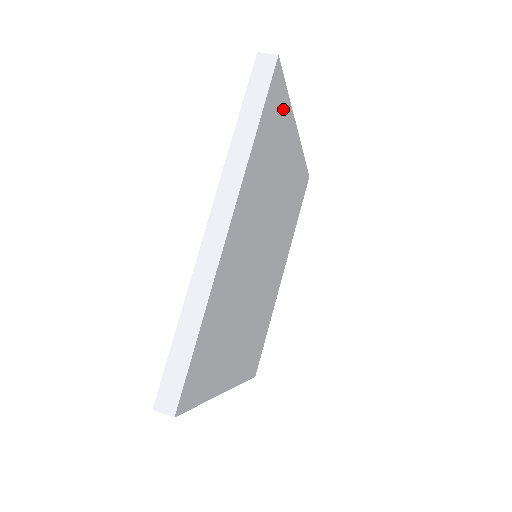
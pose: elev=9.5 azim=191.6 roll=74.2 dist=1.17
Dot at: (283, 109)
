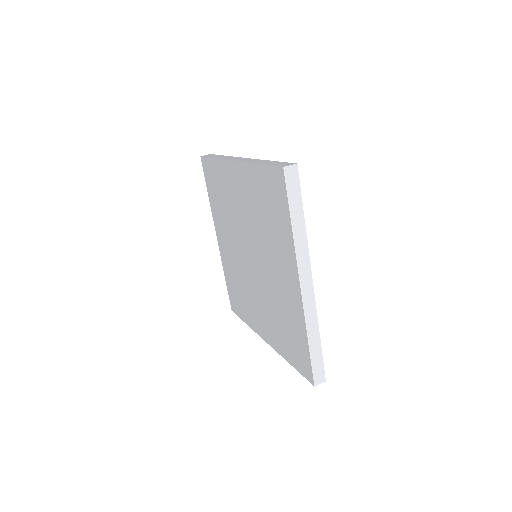
Dot at: occluded
